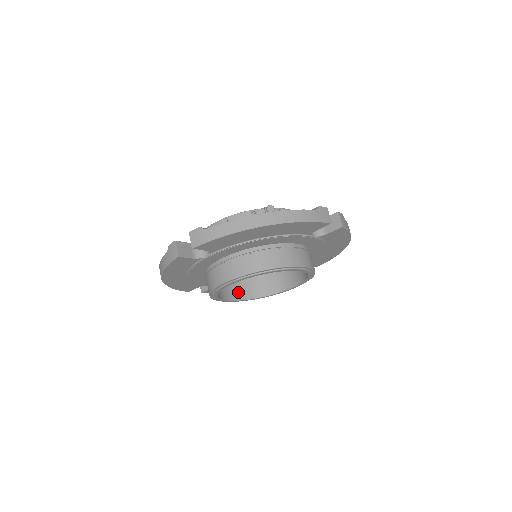
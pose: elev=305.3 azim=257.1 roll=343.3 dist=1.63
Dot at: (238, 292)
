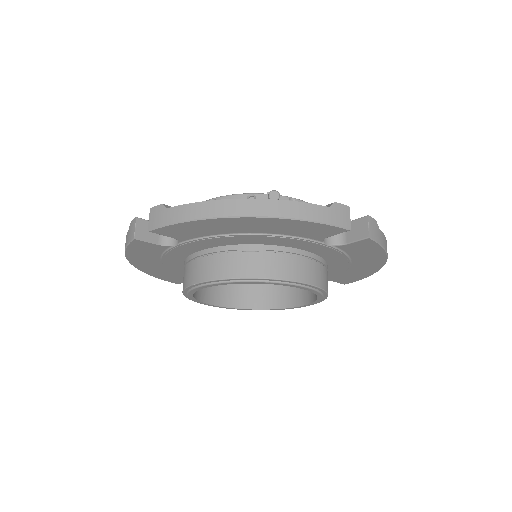
Dot at: (232, 297)
